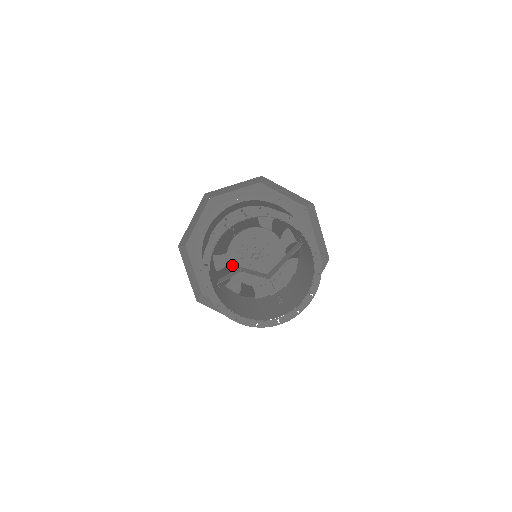
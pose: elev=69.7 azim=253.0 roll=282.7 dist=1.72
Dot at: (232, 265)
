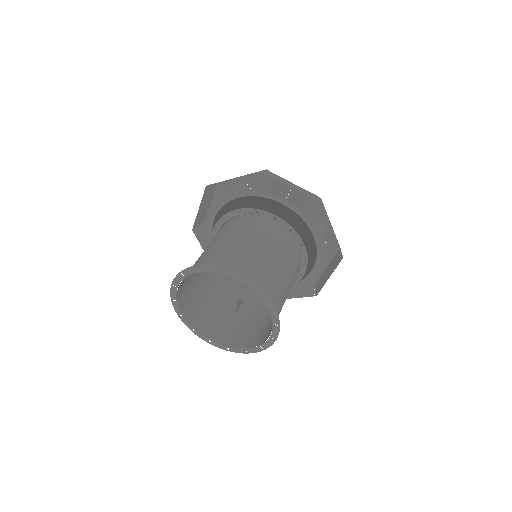
Dot at: occluded
